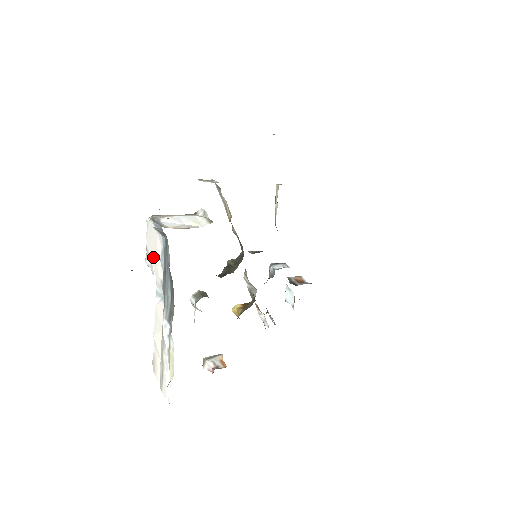
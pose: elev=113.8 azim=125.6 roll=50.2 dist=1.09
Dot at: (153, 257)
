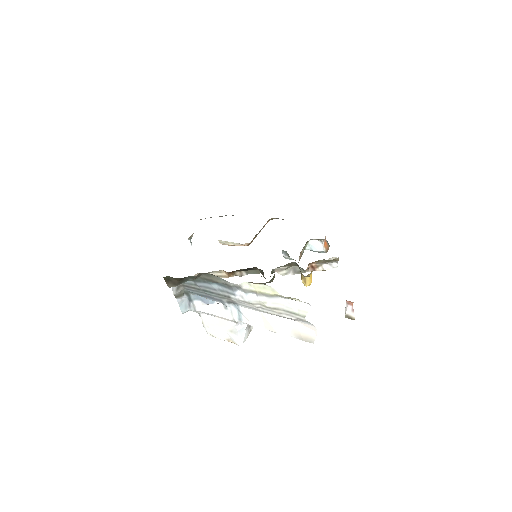
Dot at: (224, 326)
